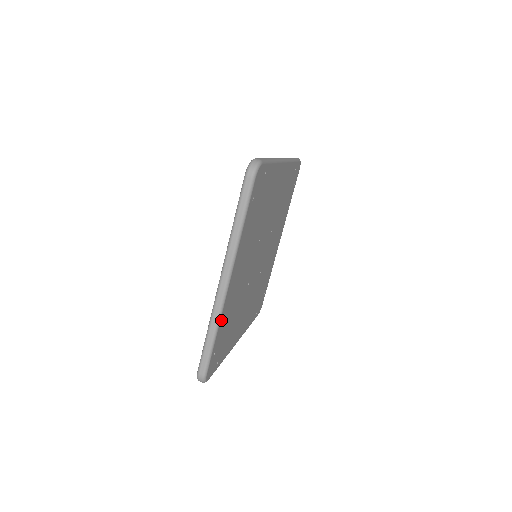
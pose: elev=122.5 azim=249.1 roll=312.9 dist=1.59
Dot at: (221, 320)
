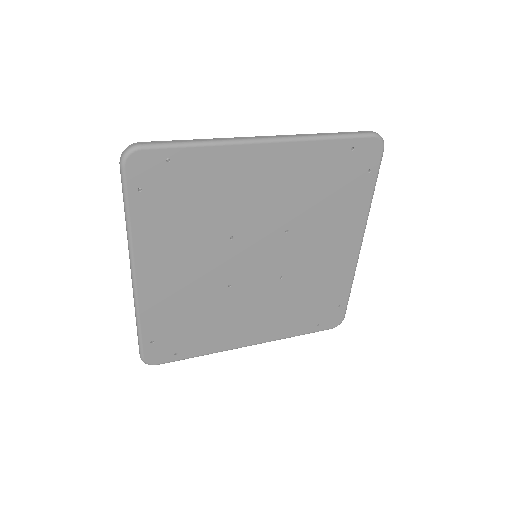
Dot at: (219, 151)
